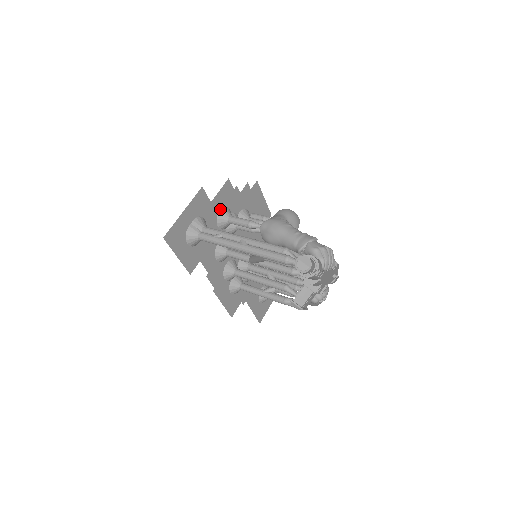
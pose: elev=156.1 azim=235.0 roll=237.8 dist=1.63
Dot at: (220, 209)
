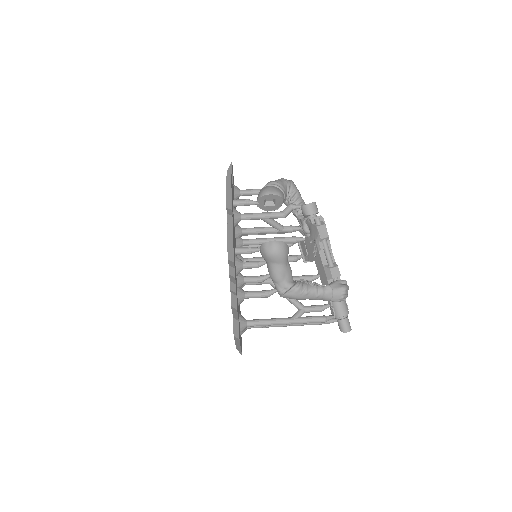
Dot at: (238, 305)
